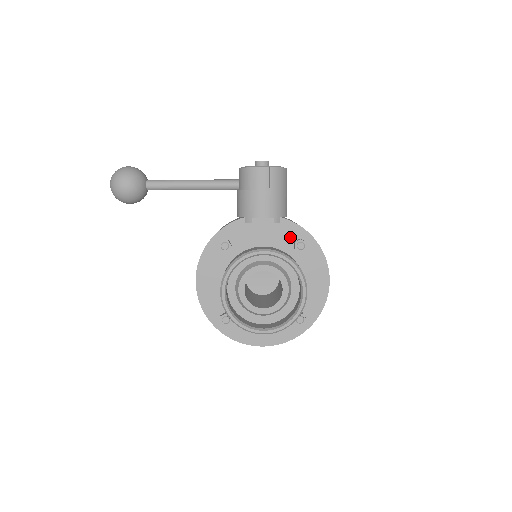
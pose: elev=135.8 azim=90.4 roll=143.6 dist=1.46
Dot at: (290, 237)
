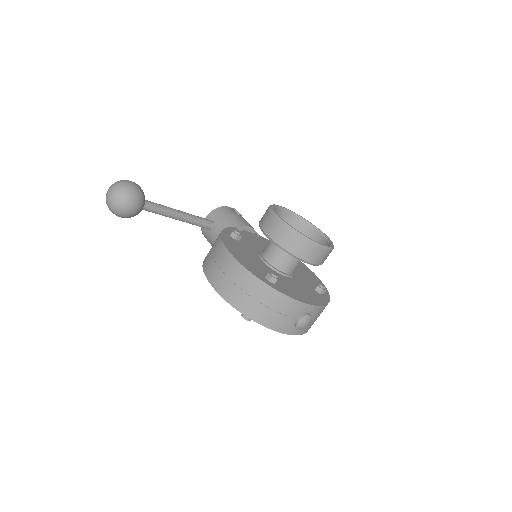
Dot at: occluded
